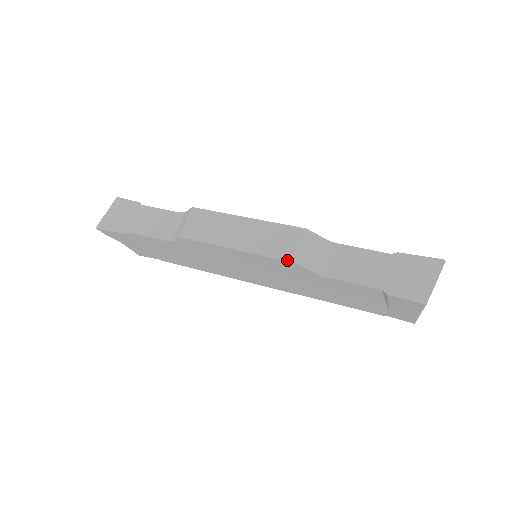
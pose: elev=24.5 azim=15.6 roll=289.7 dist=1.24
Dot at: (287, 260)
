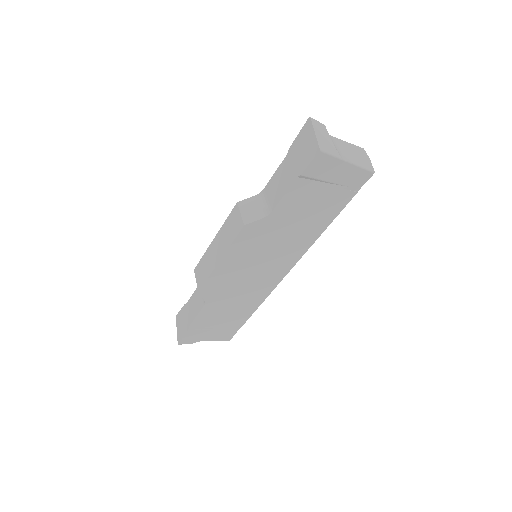
Dot at: (240, 230)
